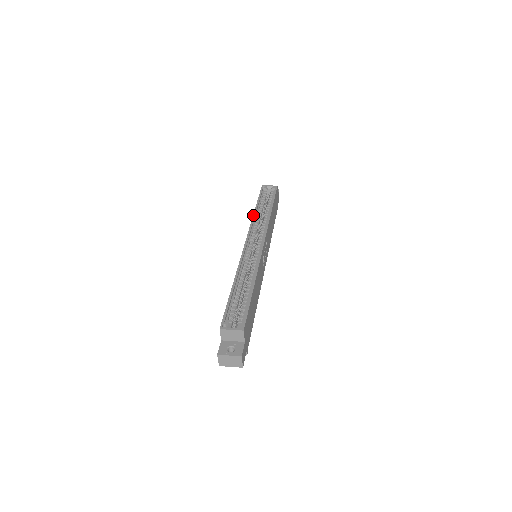
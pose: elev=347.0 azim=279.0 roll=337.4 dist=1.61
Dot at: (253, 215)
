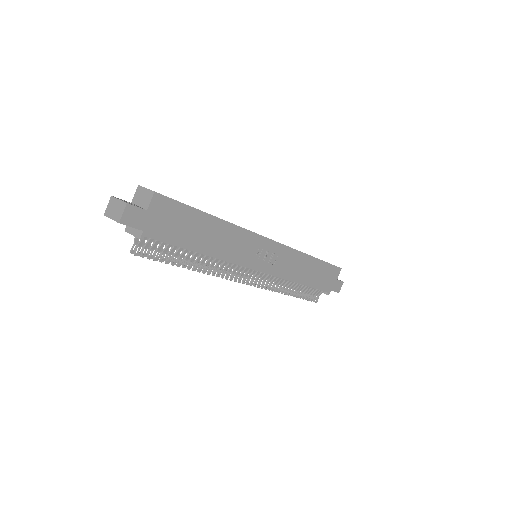
Dot at: occluded
